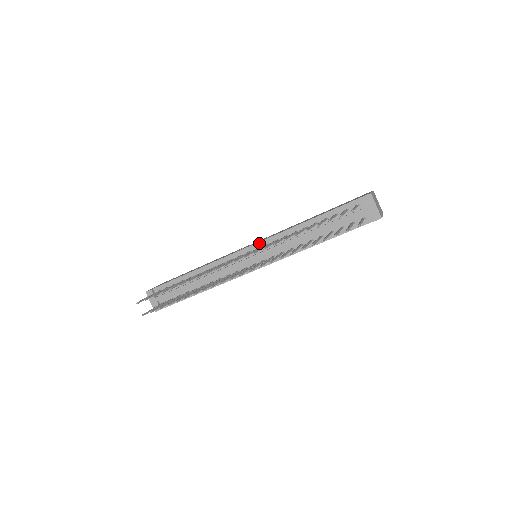
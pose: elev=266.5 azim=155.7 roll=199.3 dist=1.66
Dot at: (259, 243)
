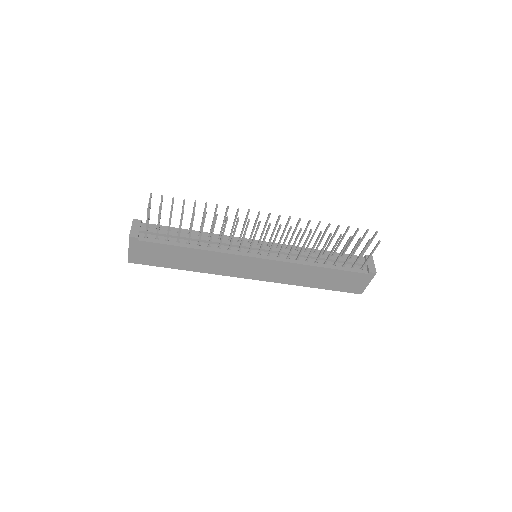
Dot at: (270, 243)
